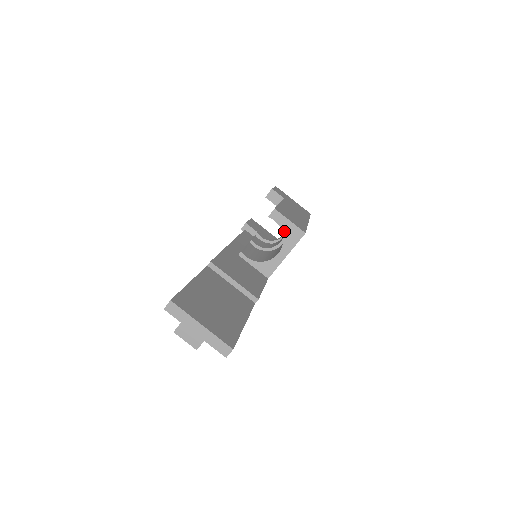
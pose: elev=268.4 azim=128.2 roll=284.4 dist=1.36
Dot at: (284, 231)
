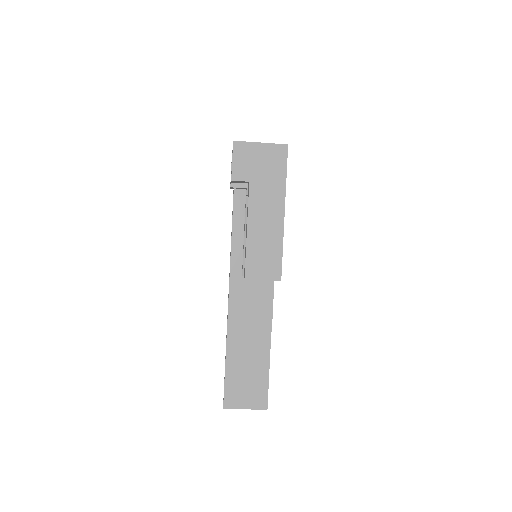
Dot at: occluded
